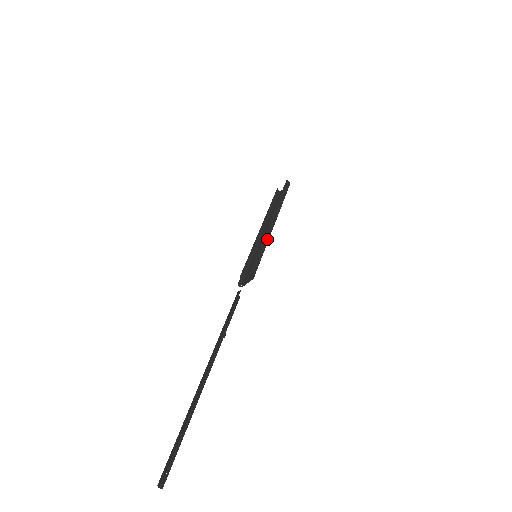
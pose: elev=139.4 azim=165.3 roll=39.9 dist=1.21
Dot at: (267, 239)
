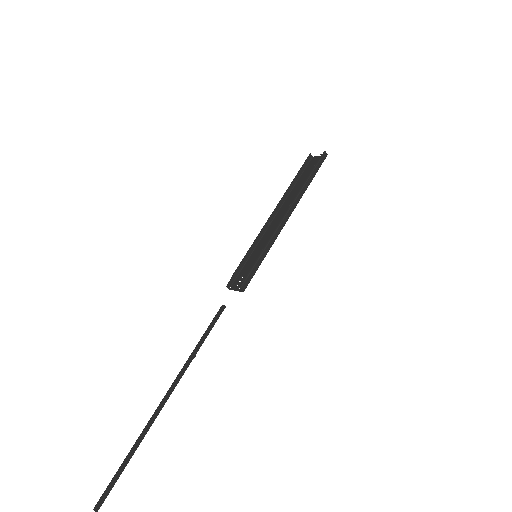
Dot at: (274, 239)
